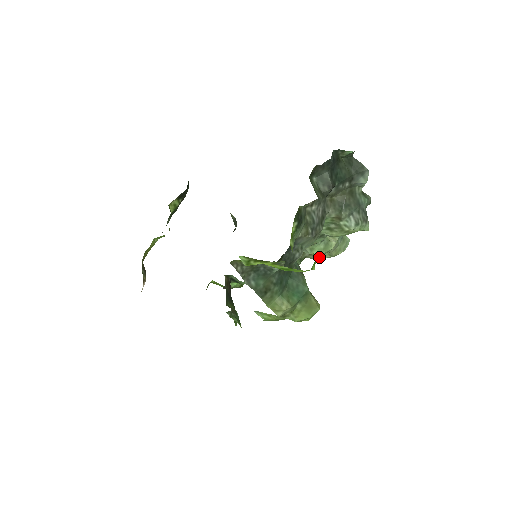
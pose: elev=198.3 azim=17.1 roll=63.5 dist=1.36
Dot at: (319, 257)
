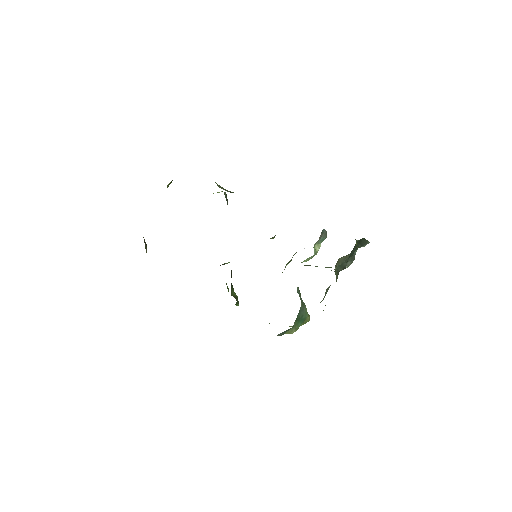
Dot at: occluded
